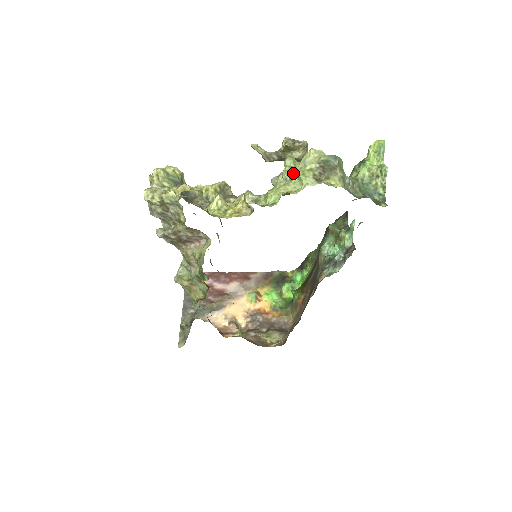
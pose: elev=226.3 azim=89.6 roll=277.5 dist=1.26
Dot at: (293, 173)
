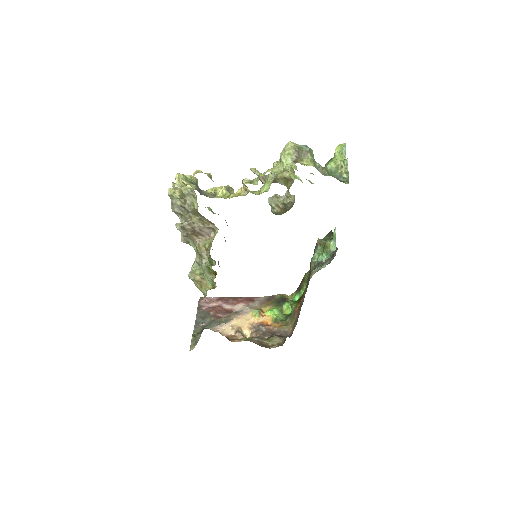
Dot at: (278, 163)
